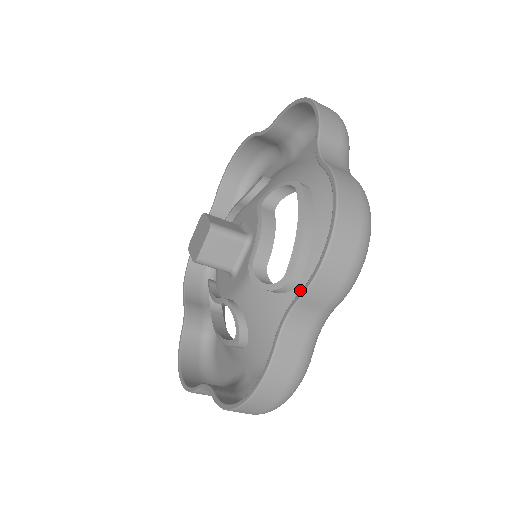
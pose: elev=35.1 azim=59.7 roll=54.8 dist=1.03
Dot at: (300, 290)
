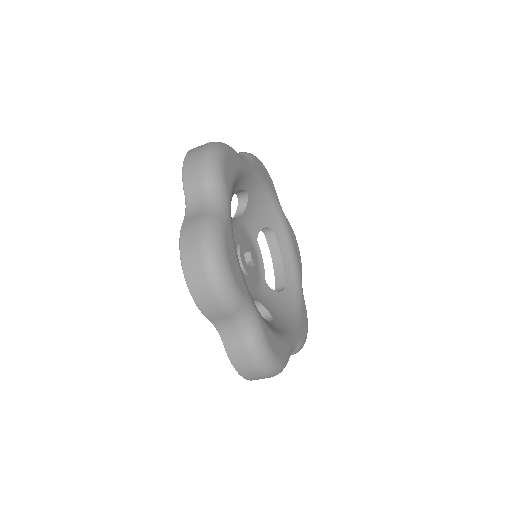
Dot at: occluded
